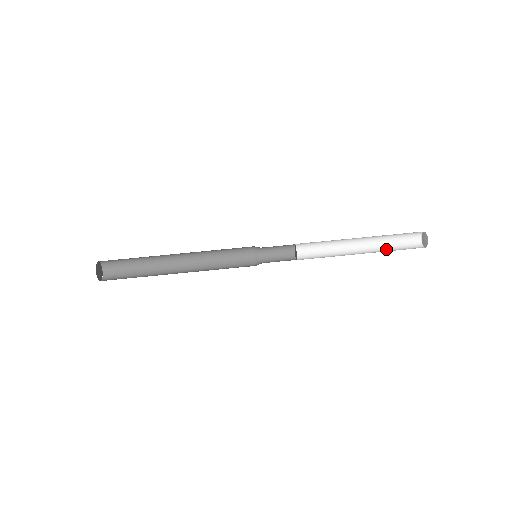
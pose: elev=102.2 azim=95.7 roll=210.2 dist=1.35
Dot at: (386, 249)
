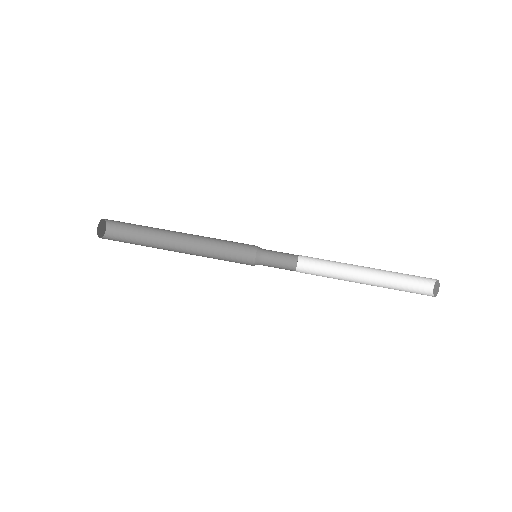
Dot at: occluded
